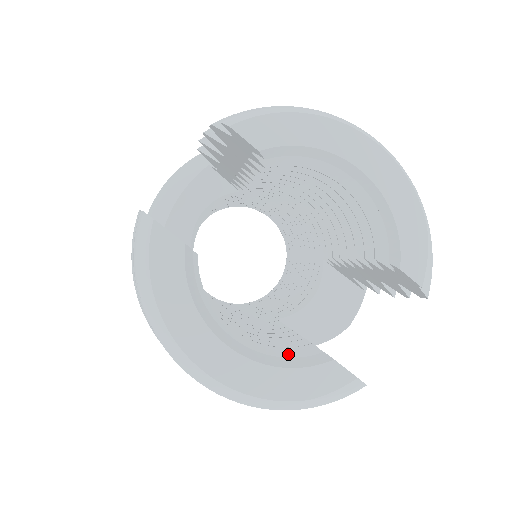
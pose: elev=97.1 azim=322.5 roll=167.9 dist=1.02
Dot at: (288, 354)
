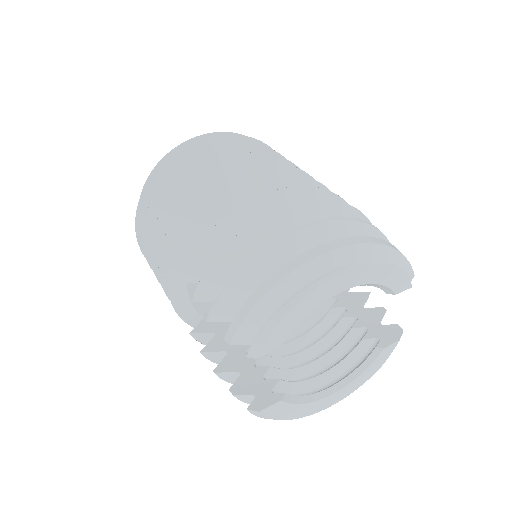
Dot at: (355, 355)
